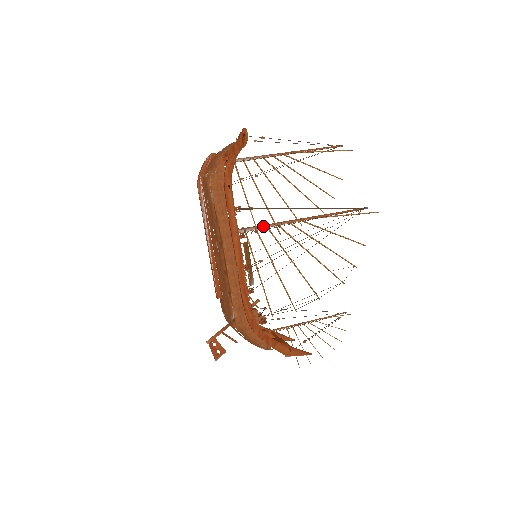
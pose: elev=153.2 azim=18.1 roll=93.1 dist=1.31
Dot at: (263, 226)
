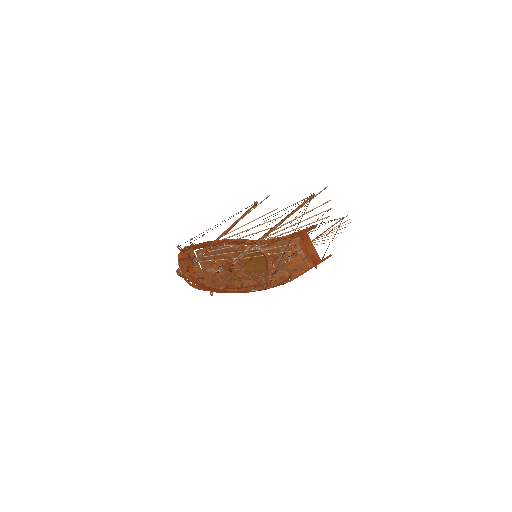
Dot at: (246, 253)
